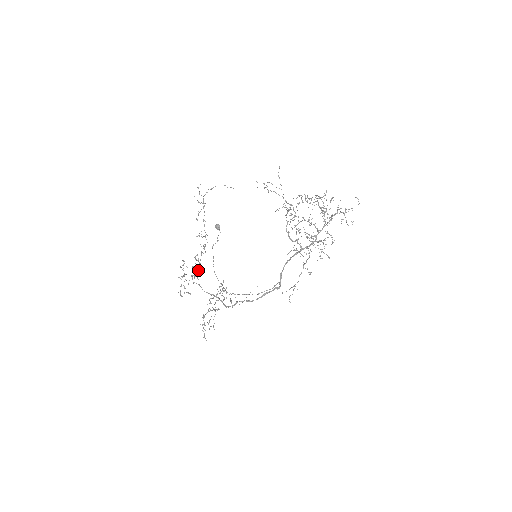
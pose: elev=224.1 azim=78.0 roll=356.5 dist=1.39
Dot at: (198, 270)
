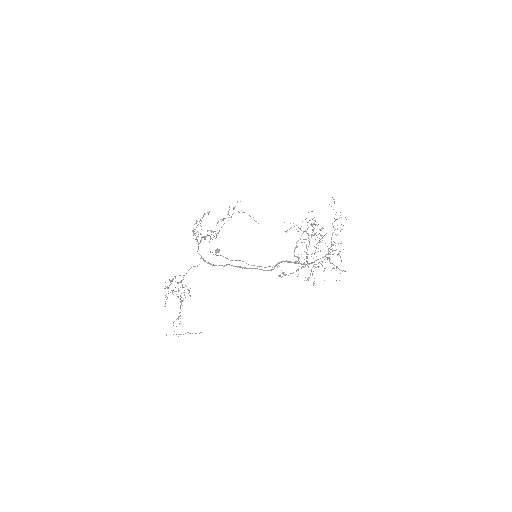
Dot at: occluded
